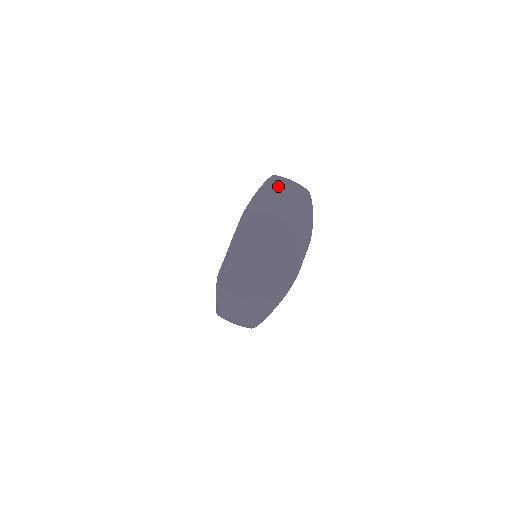
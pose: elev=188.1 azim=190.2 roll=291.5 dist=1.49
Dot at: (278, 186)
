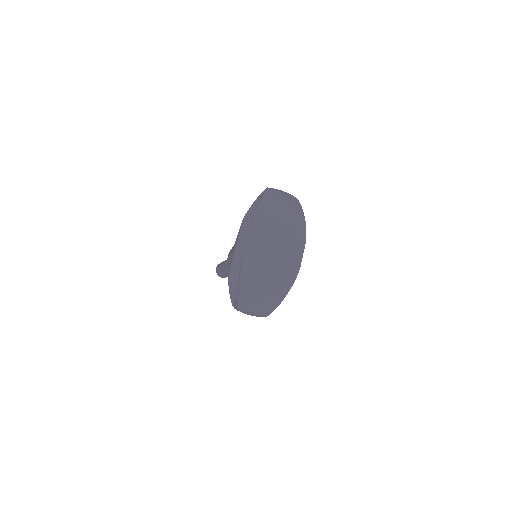
Dot at: (274, 197)
